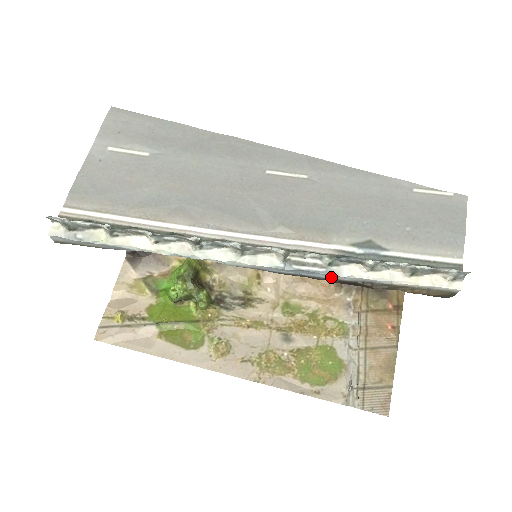
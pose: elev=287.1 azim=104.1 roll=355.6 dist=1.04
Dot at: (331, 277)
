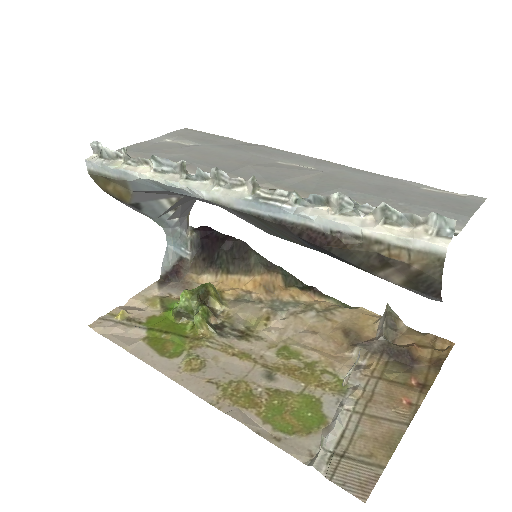
Dot at: (297, 220)
